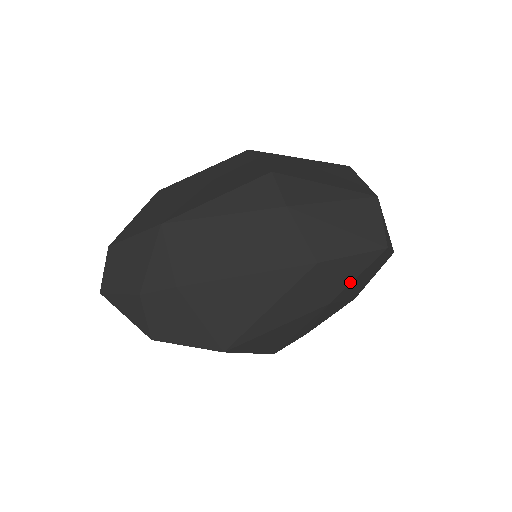
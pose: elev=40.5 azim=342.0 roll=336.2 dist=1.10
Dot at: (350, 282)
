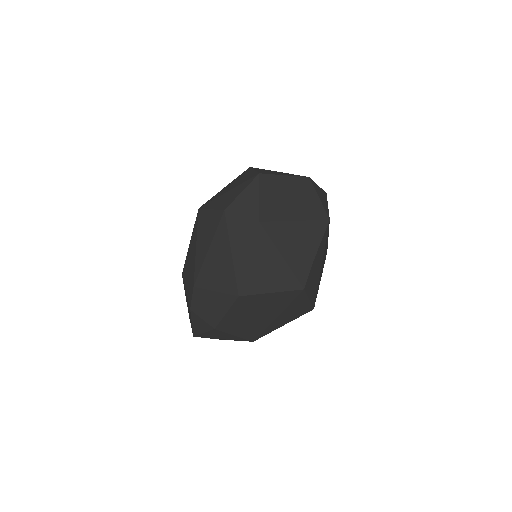
Dot at: (258, 203)
